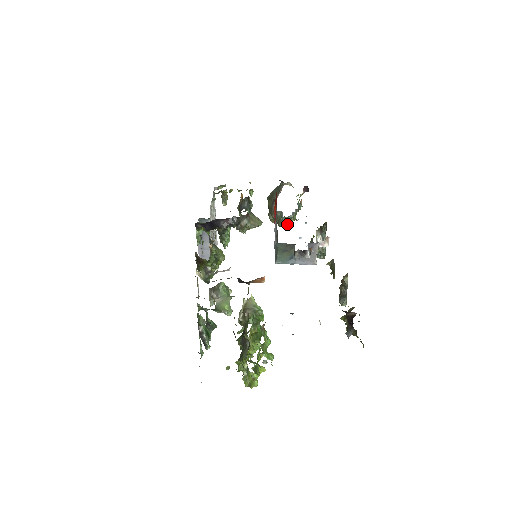
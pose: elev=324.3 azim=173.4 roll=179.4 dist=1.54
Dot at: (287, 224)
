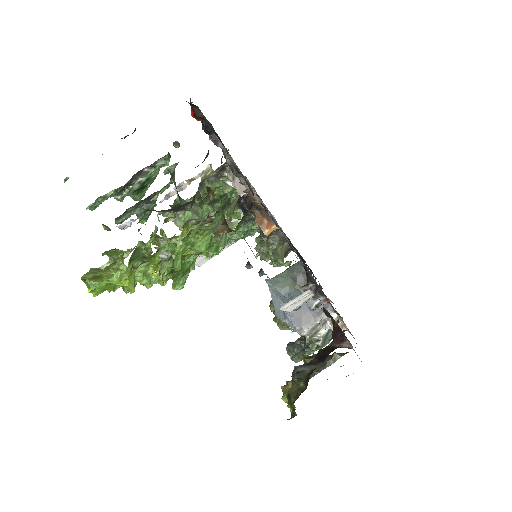
Dot at: occluded
